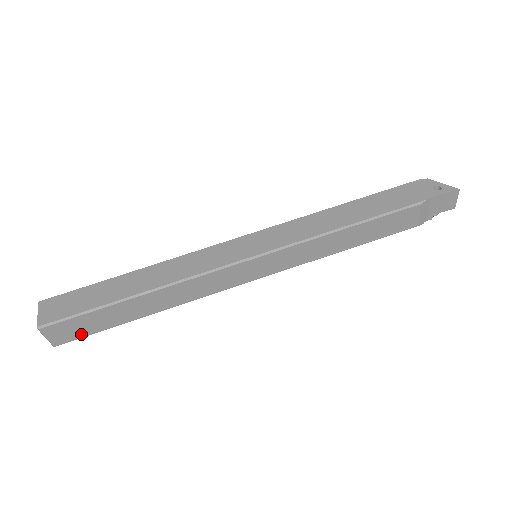
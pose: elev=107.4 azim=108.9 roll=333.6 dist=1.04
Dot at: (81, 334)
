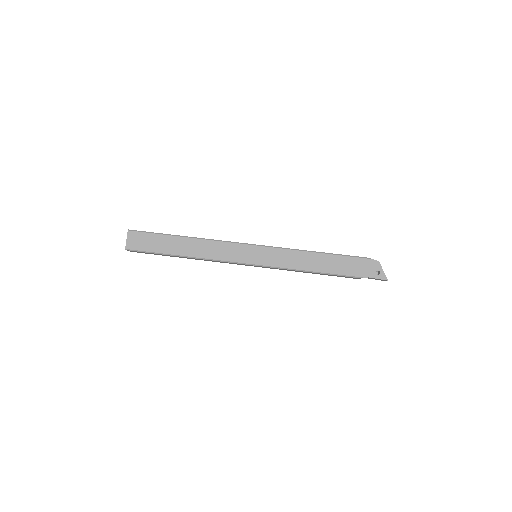
Dot at: (147, 253)
